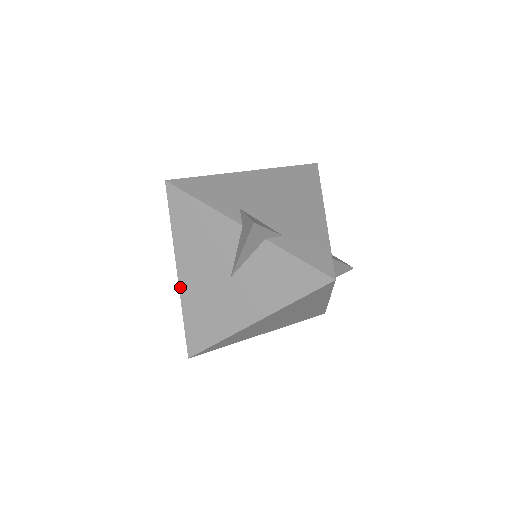
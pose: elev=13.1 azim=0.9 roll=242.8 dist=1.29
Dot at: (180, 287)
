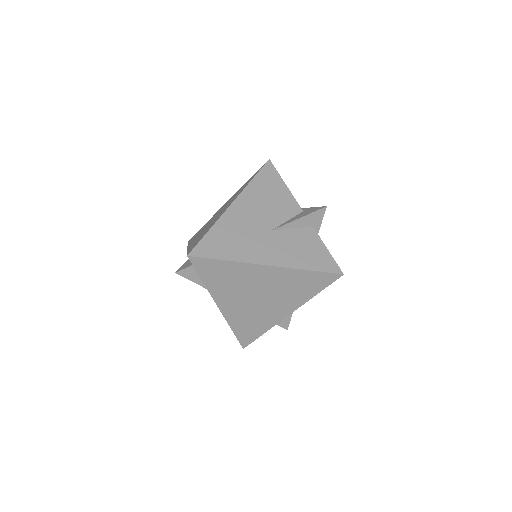
Dot at: (227, 211)
